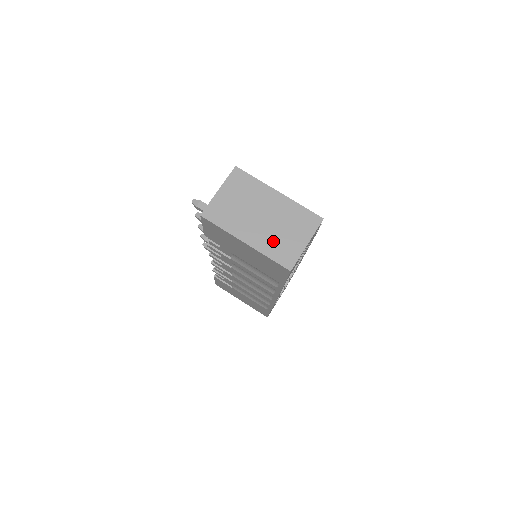
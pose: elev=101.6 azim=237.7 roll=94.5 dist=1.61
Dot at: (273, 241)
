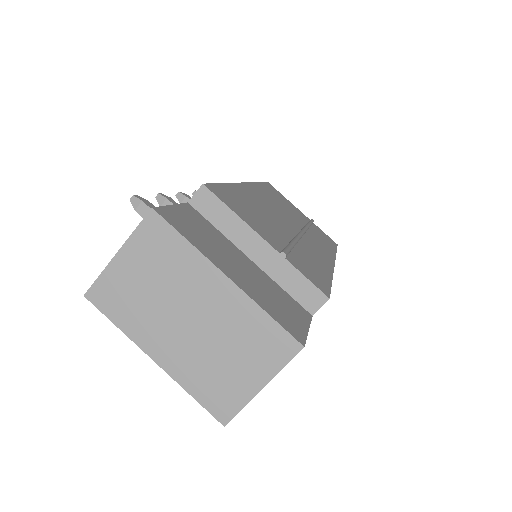
Dot at: (202, 368)
